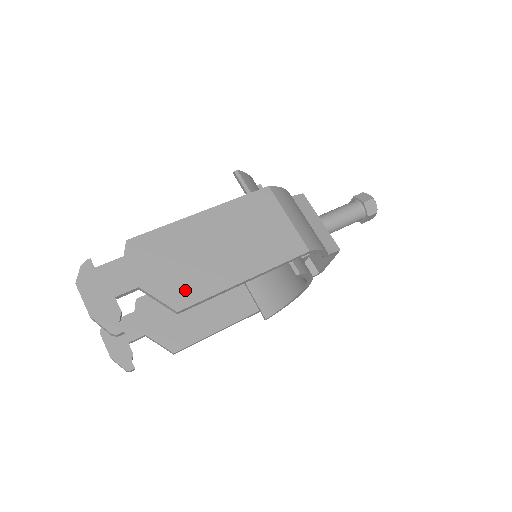
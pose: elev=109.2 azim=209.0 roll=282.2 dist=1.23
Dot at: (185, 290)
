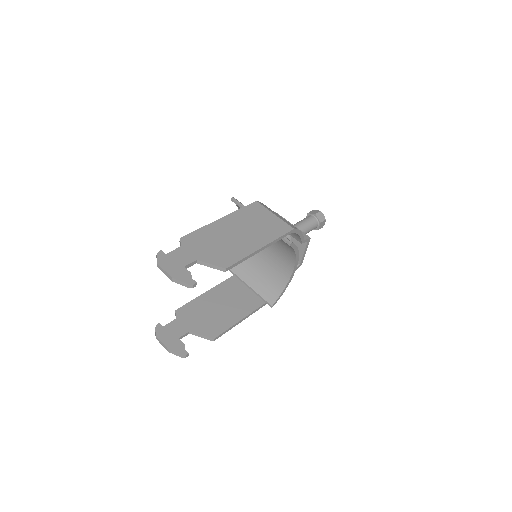
Dot at: (226, 257)
